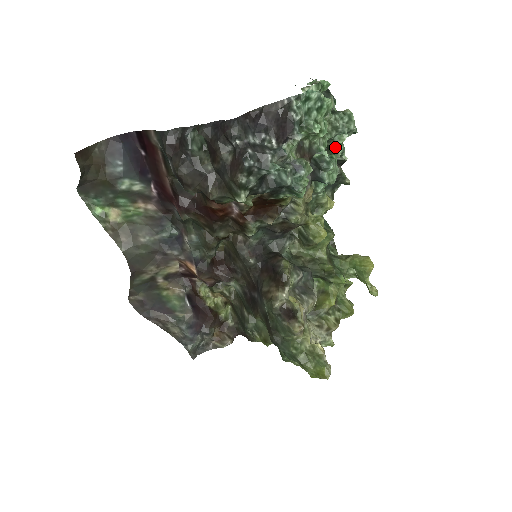
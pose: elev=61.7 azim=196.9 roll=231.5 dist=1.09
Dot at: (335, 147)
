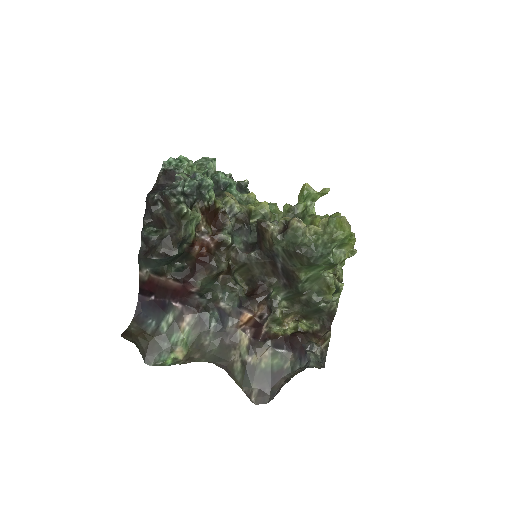
Dot at: (215, 173)
